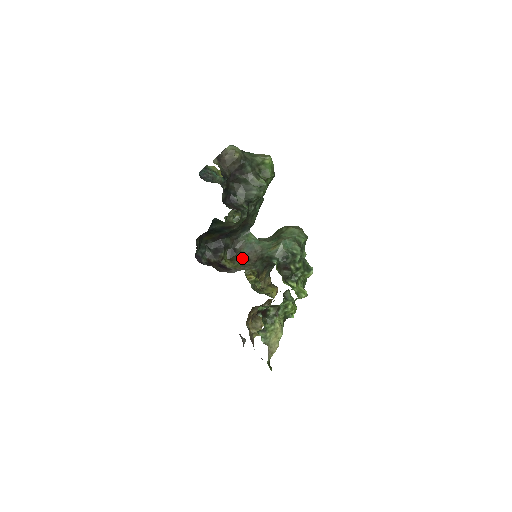
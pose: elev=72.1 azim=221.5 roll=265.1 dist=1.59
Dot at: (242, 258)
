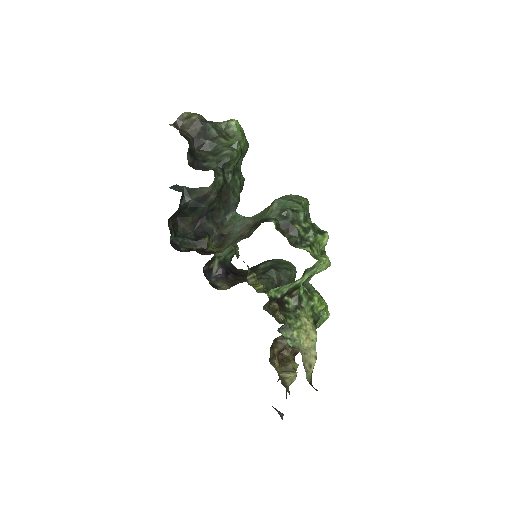
Dot at: (232, 238)
